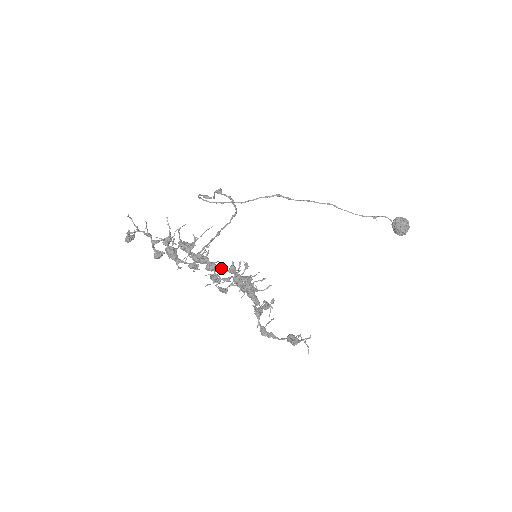
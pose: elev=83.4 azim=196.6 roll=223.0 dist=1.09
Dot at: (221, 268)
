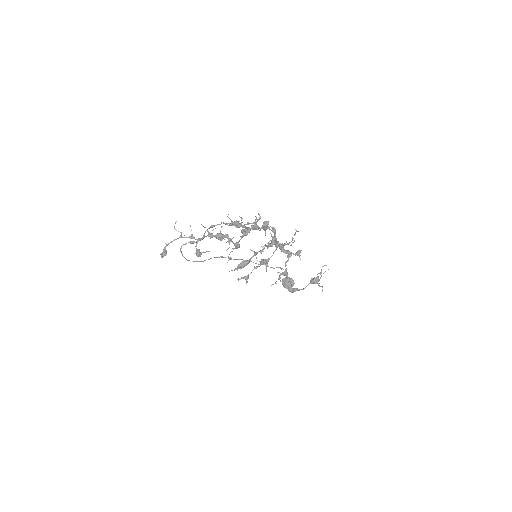
Dot at: (269, 227)
